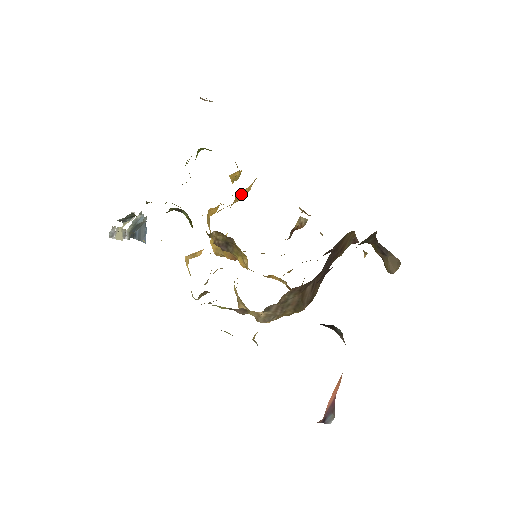
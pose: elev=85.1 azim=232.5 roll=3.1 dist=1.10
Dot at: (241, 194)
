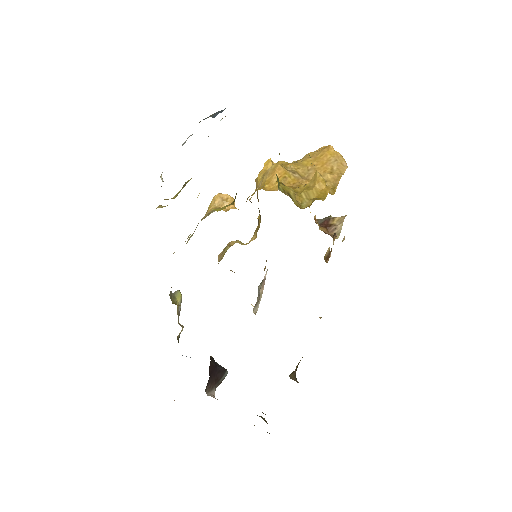
Dot at: (323, 167)
